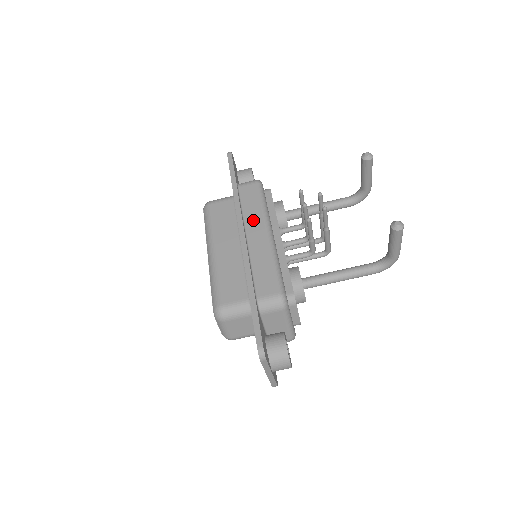
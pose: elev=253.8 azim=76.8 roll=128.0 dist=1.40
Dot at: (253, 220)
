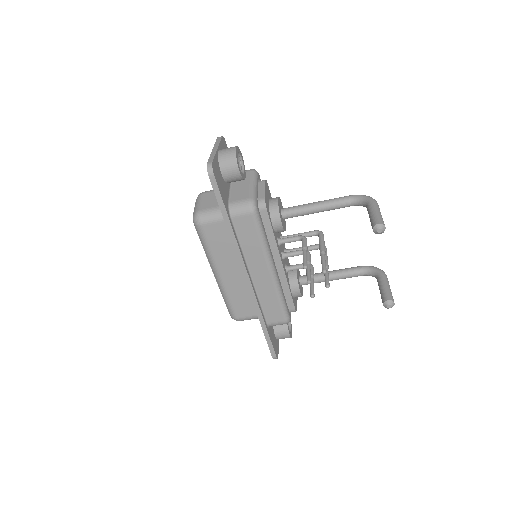
Dot at: (254, 259)
